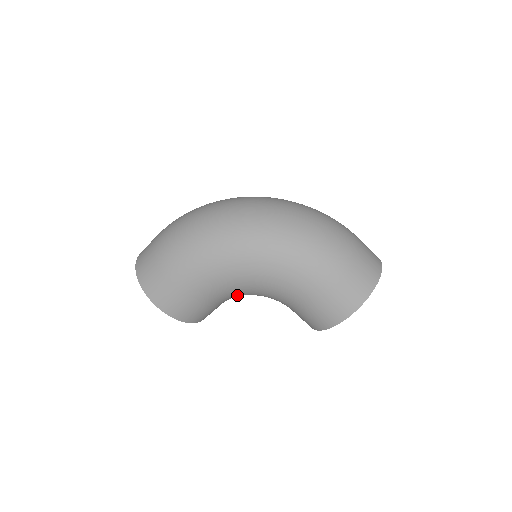
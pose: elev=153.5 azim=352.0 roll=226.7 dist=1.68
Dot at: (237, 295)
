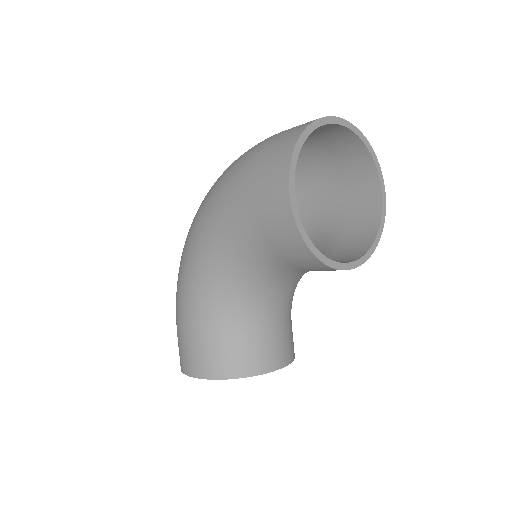
Dot at: (236, 301)
